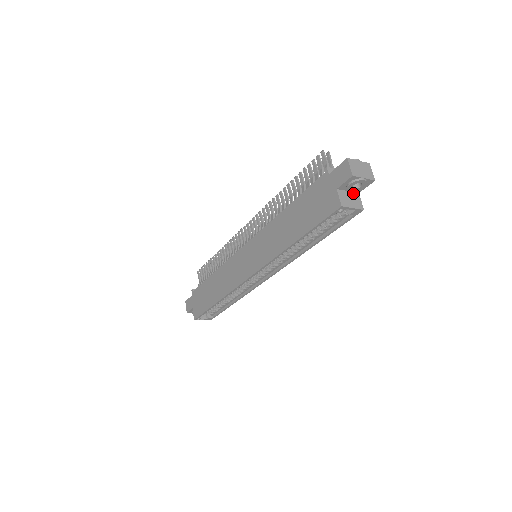
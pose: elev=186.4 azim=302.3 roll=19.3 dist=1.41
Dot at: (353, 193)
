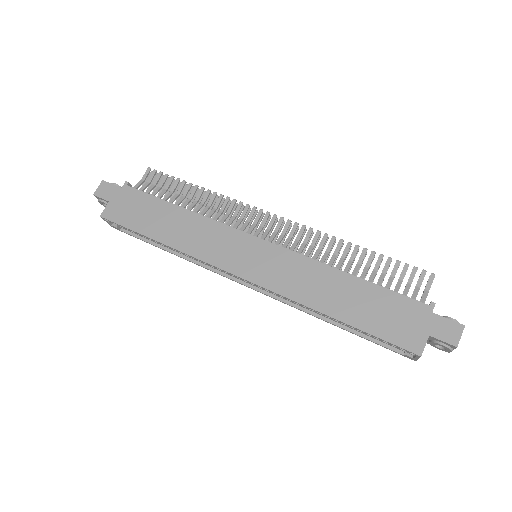
Dot at: occluded
